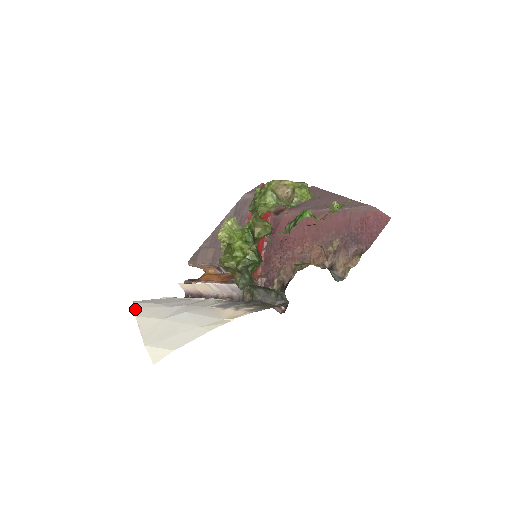
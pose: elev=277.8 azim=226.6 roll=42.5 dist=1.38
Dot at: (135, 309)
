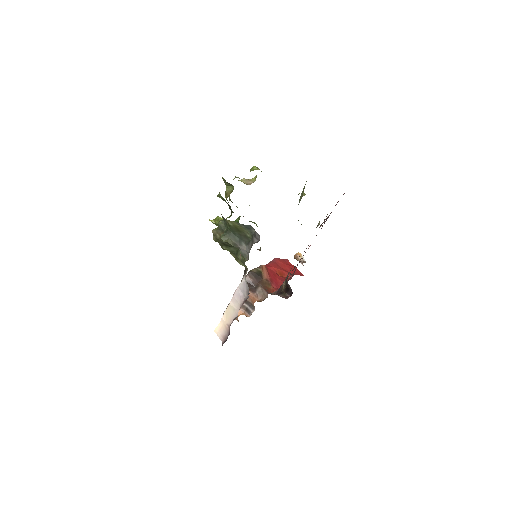
Dot at: occluded
